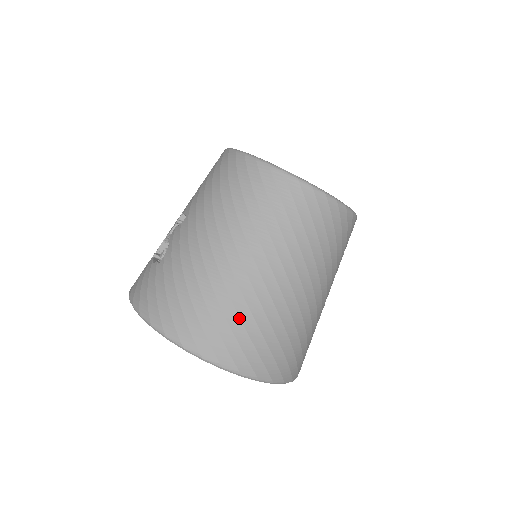
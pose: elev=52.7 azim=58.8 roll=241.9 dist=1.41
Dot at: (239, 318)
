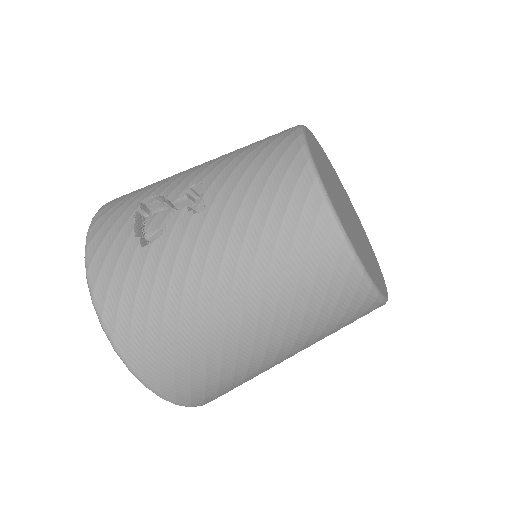
Dot at: (205, 369)
